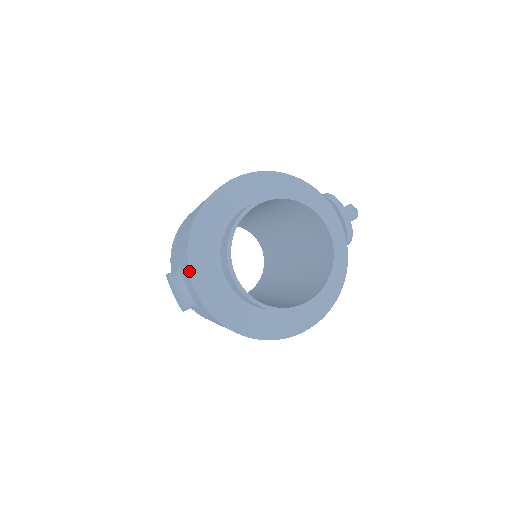
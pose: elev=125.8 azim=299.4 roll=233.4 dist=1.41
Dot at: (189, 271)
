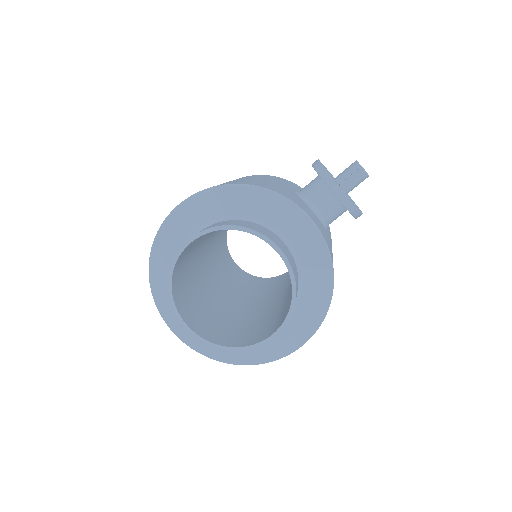
Dot at: (161, 316)
